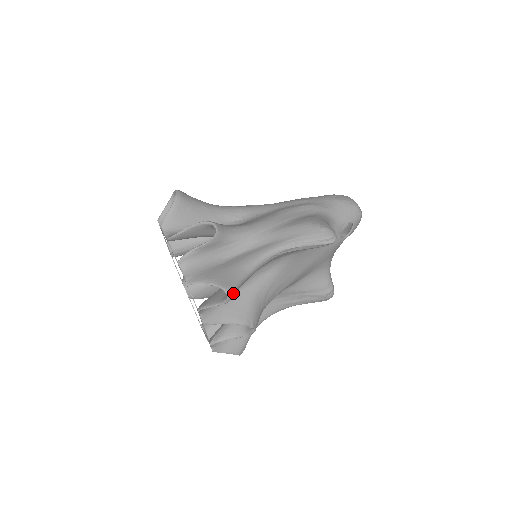
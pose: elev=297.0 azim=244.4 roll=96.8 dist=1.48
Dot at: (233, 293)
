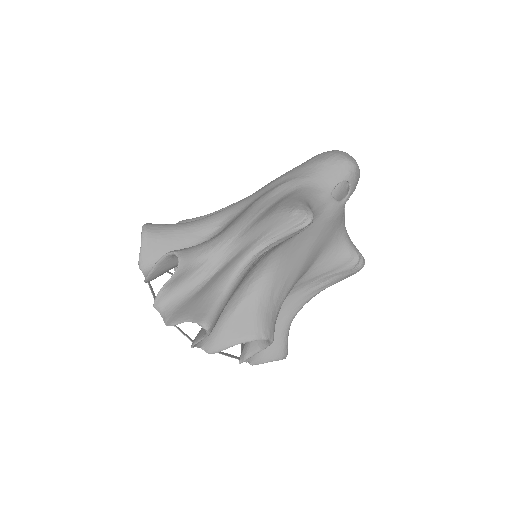
Dot at: (210, 324)
